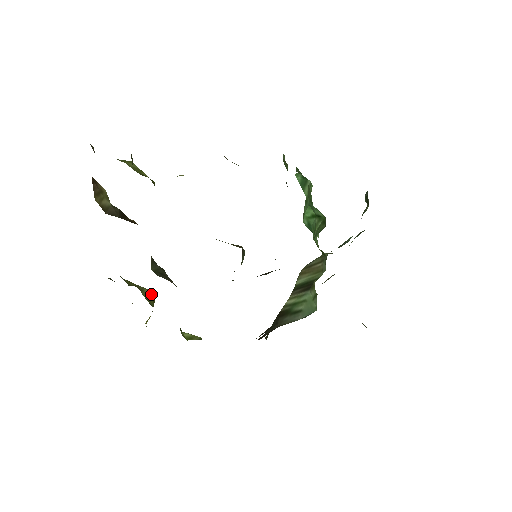
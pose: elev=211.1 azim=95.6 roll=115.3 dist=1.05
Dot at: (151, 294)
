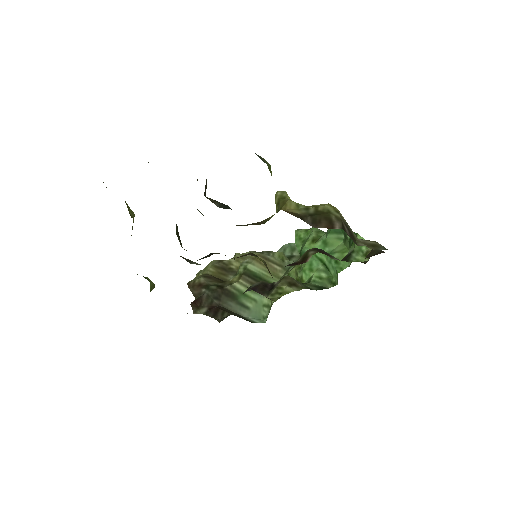
Dot at: occluded
